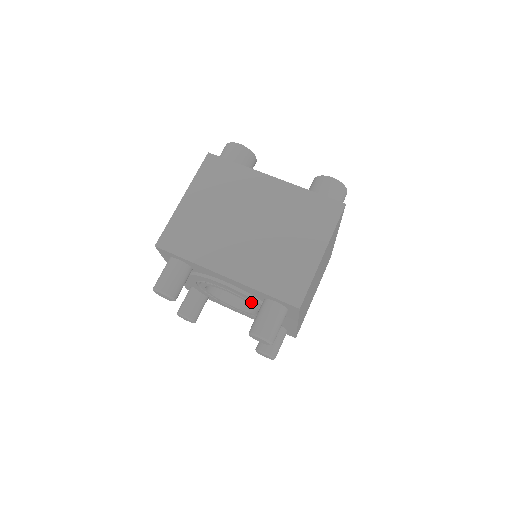
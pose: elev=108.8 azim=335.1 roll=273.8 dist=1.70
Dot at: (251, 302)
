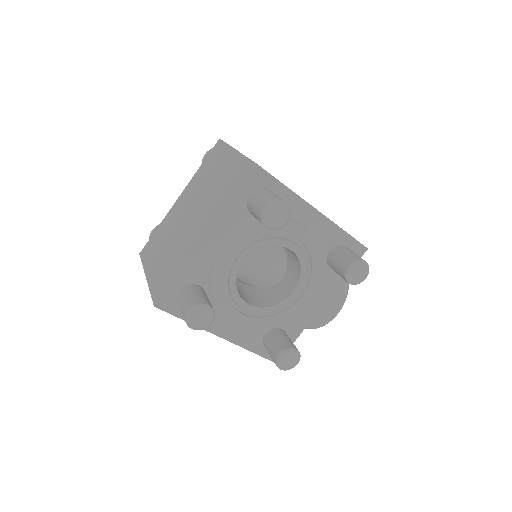
Dot at: (260, 239)
